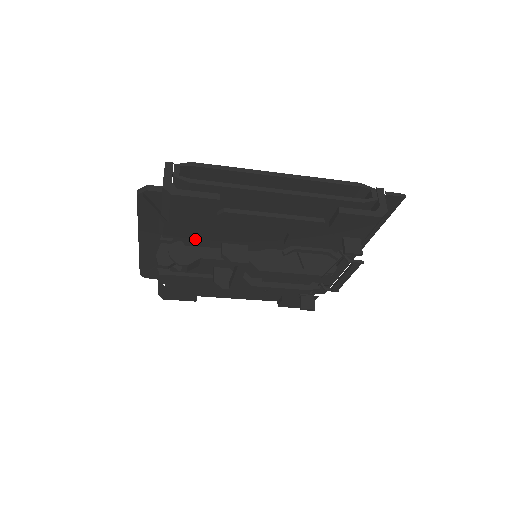
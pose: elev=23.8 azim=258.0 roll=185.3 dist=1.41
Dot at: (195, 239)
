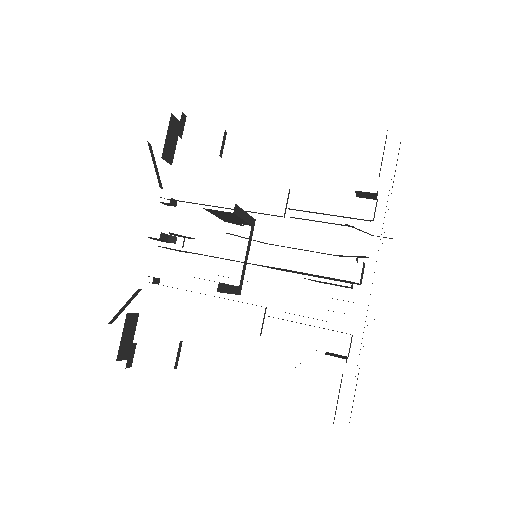
Dot at: occluded
